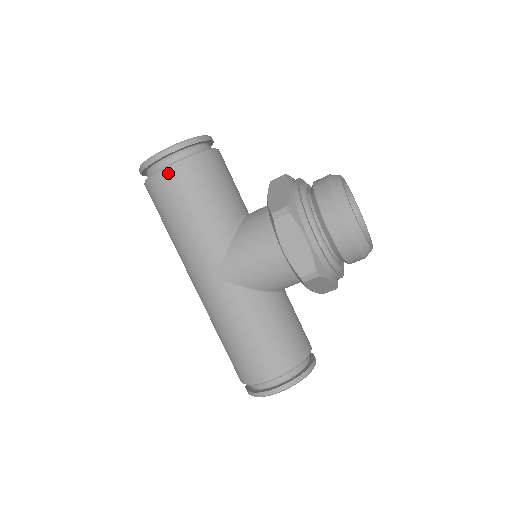
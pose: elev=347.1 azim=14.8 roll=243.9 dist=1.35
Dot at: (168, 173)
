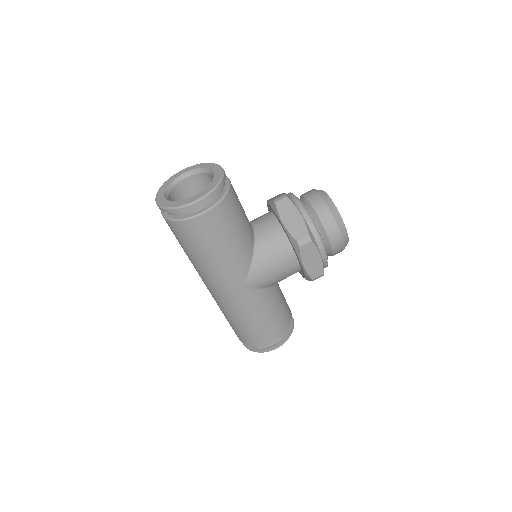
Dot at: (207, 217)
